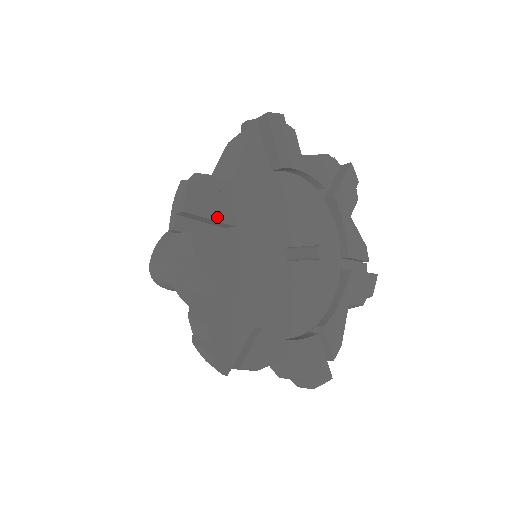
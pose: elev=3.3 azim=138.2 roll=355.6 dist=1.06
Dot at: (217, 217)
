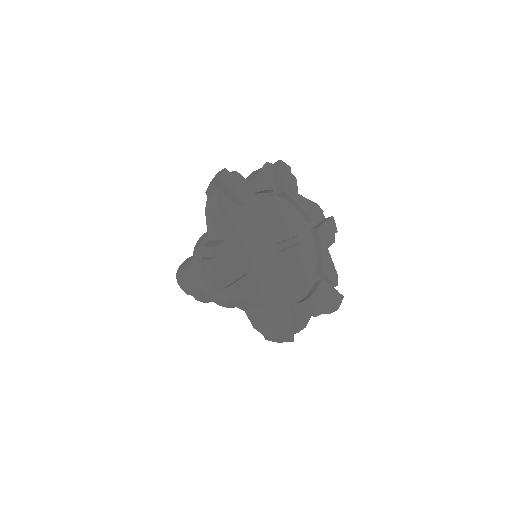
Dot at: (236, 193)
